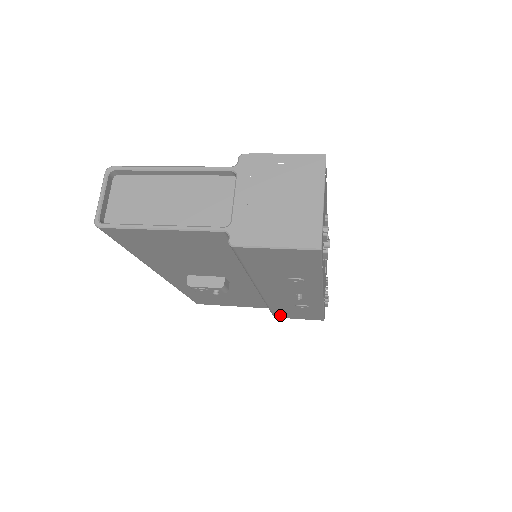
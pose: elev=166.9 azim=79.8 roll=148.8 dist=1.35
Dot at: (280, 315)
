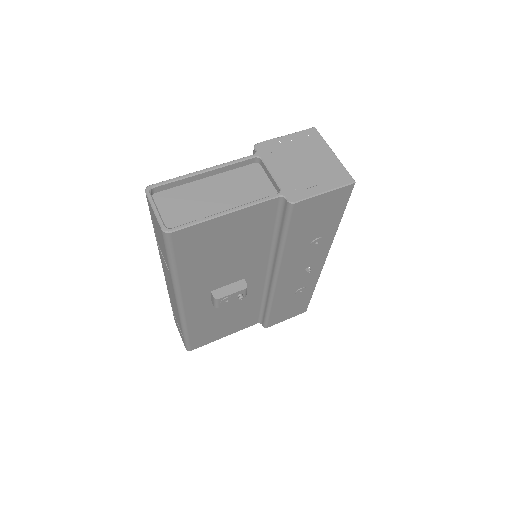
Dot at: (273, 321)
